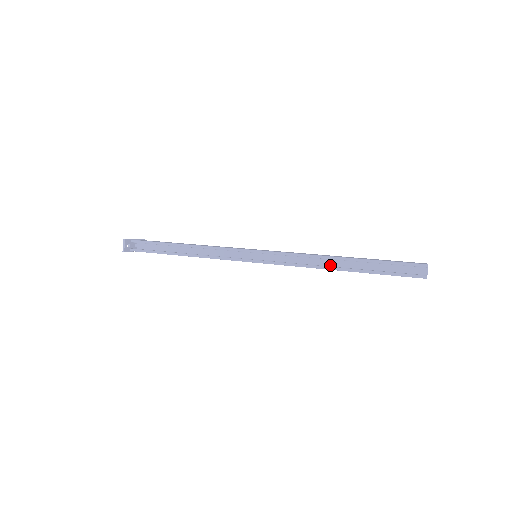
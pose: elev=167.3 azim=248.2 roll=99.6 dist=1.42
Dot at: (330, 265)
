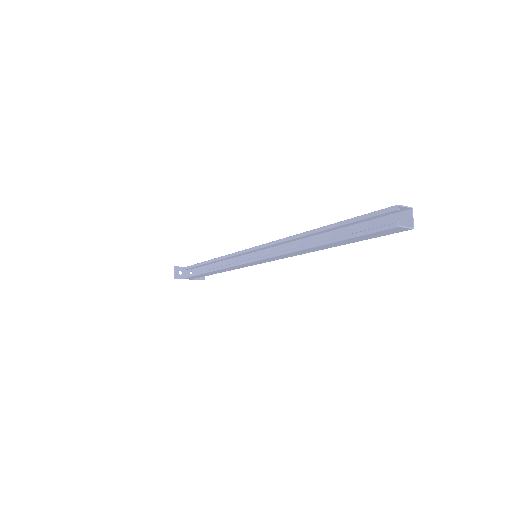
Dot at: occluded
